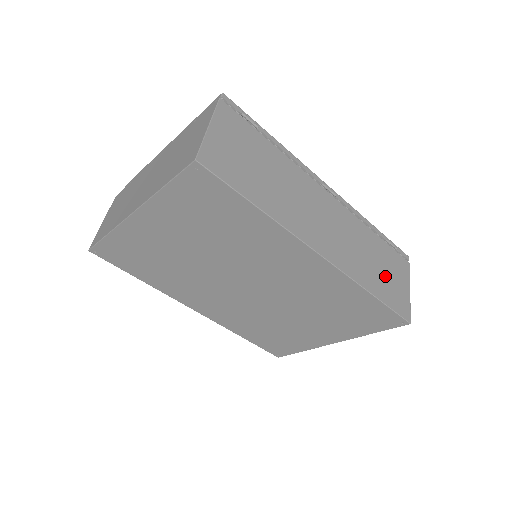
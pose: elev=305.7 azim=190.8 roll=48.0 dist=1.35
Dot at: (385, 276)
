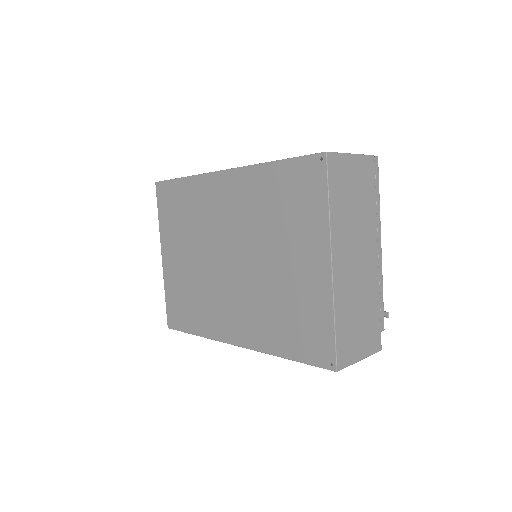
Dot at: occluded
